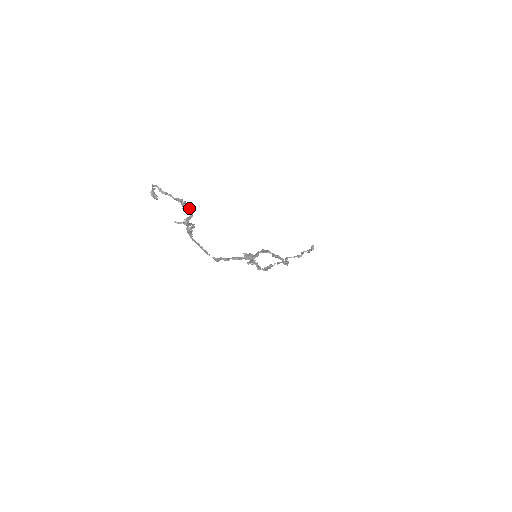
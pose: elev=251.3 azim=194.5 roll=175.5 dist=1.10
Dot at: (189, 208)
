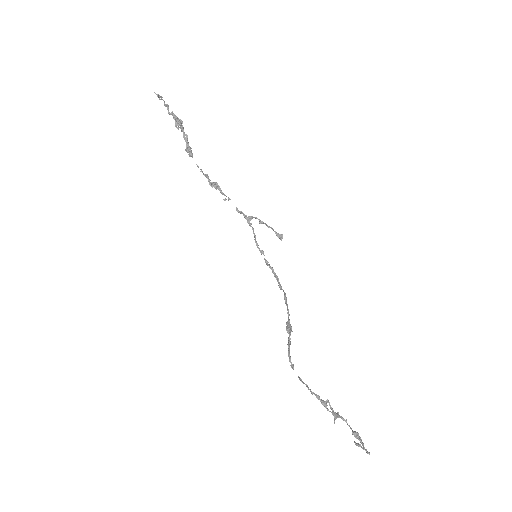
Dot at: (356, 434)
